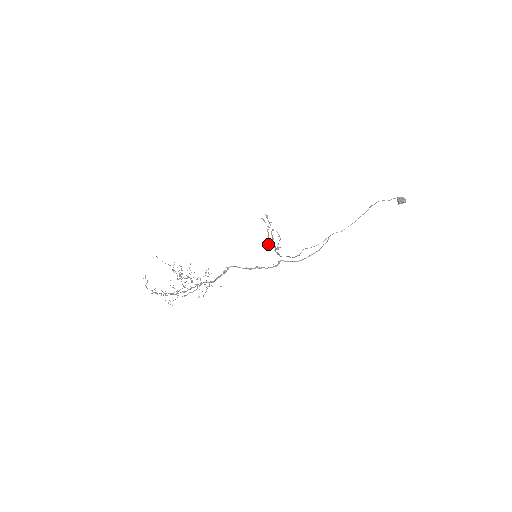
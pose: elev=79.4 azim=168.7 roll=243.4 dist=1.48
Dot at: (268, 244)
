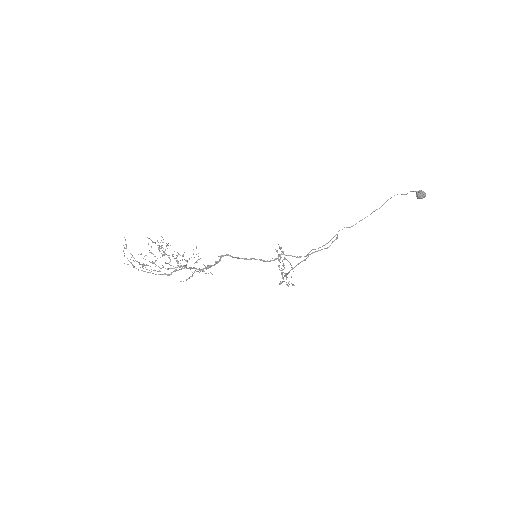
Dot at: (280, 281)
